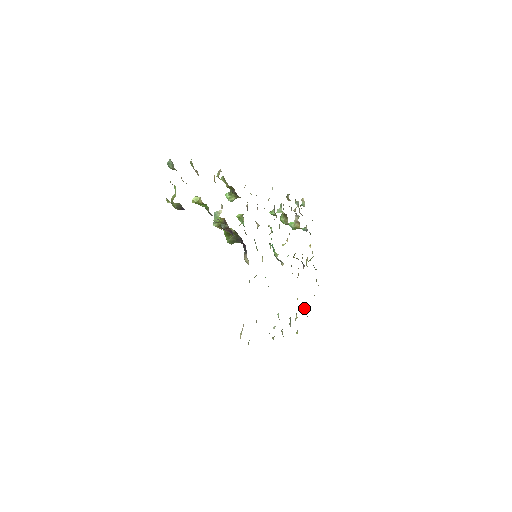
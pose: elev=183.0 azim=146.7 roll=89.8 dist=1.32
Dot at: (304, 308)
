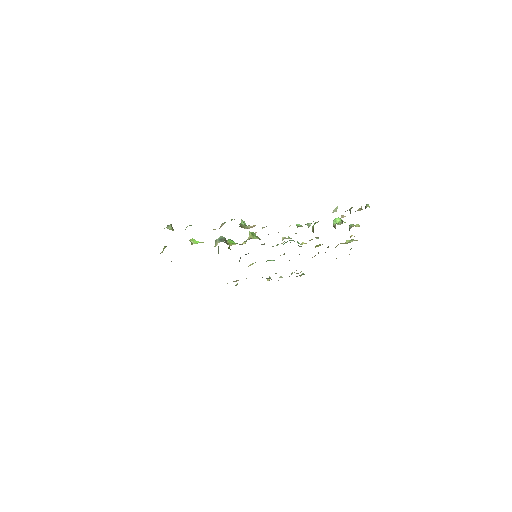
Dot at: occluded
